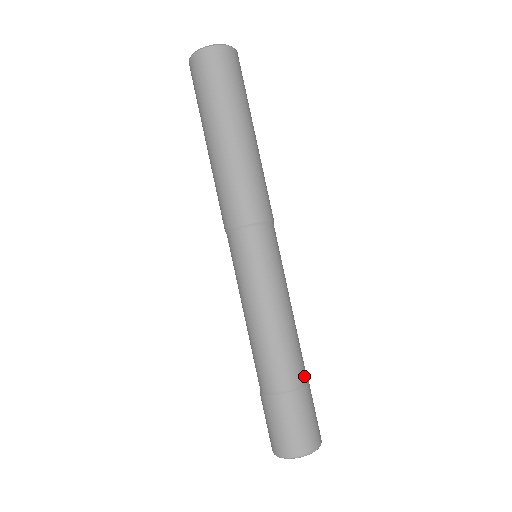
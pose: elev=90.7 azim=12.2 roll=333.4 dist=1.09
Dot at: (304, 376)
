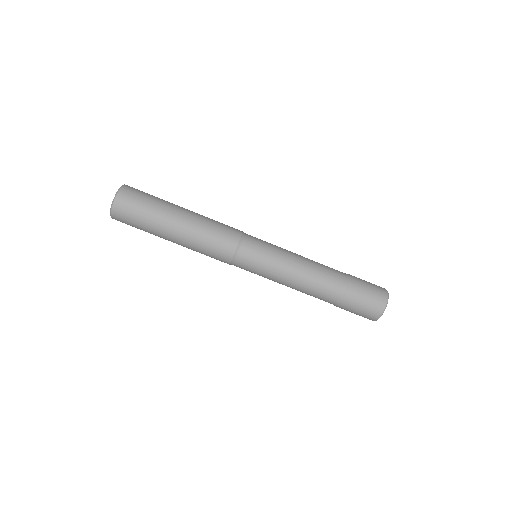
Dot at: (343, 281)
